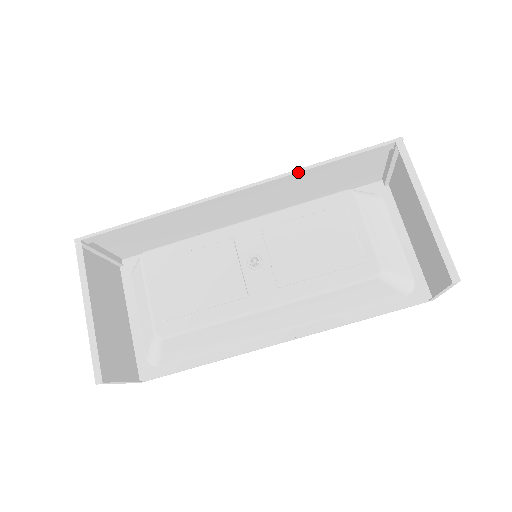
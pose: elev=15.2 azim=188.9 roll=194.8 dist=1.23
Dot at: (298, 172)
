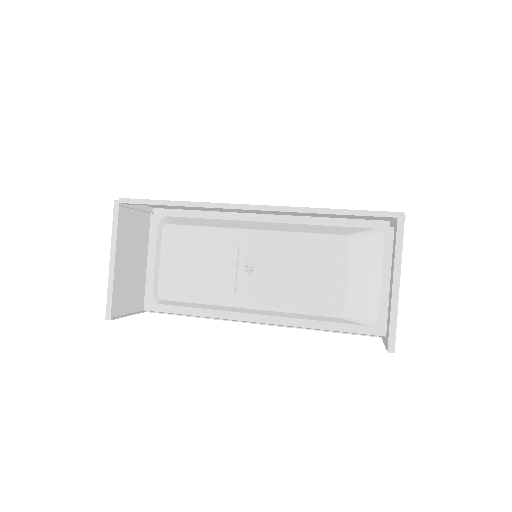
Dot at: (307, 212)
